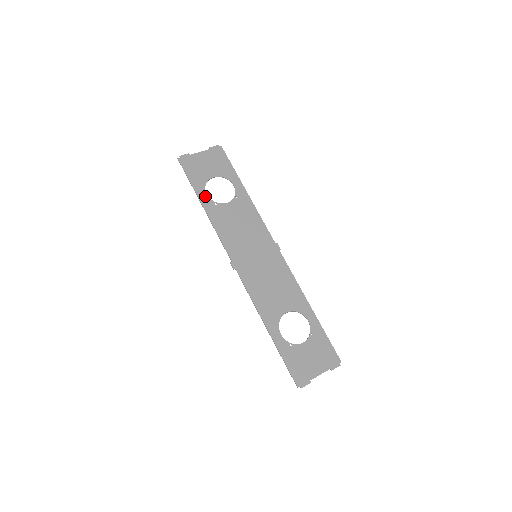
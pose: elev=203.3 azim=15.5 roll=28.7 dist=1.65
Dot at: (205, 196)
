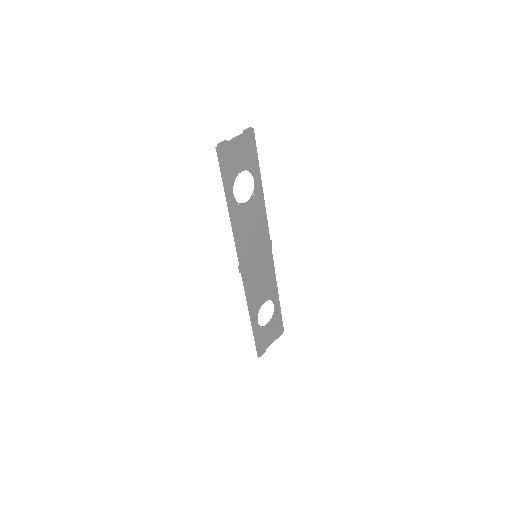
Dot at: (232, 196)
